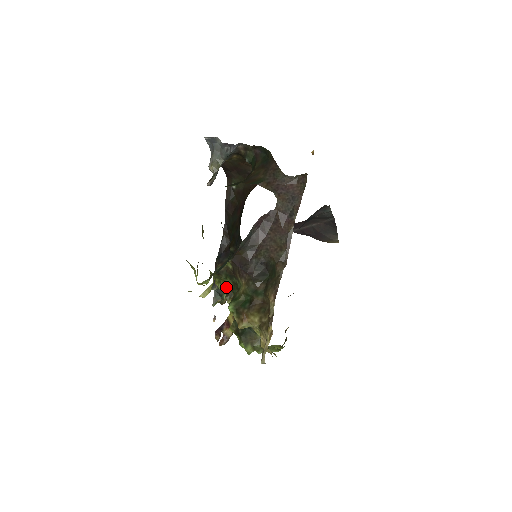
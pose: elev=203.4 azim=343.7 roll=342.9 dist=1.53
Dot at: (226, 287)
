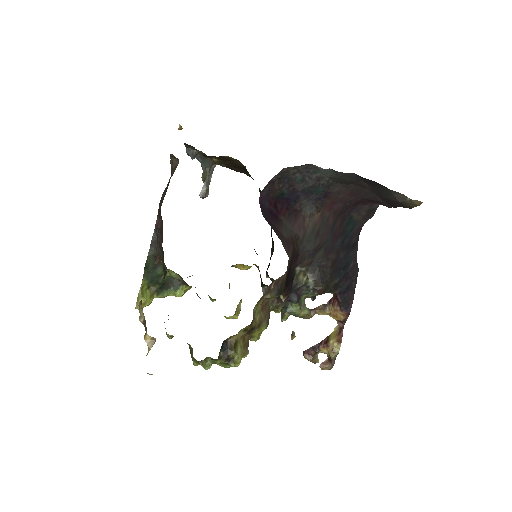
Dot at: (199, 297)
